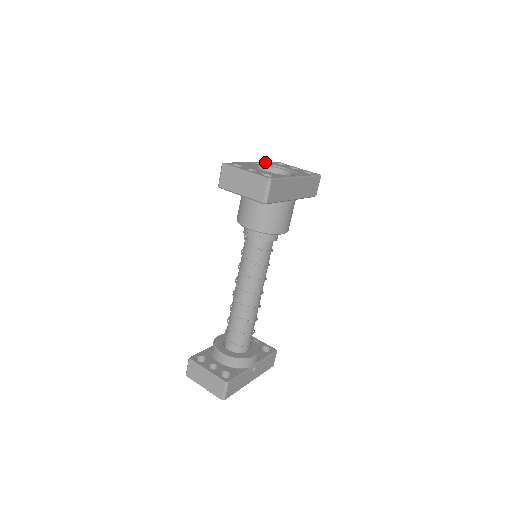
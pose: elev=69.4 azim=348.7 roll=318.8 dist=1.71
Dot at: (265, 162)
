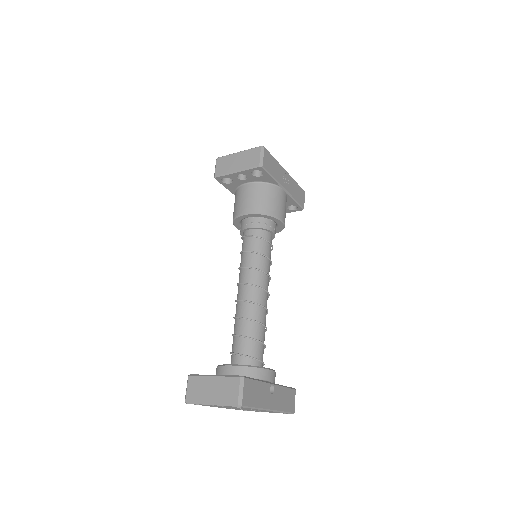
Dot at: occluded
